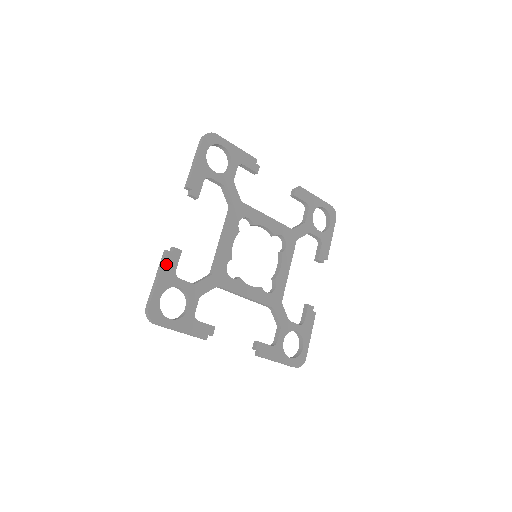
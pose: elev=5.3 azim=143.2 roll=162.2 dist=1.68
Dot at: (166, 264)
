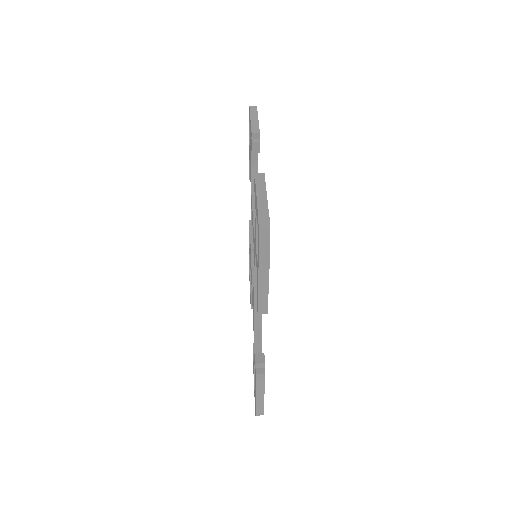
Dot at: occluded
